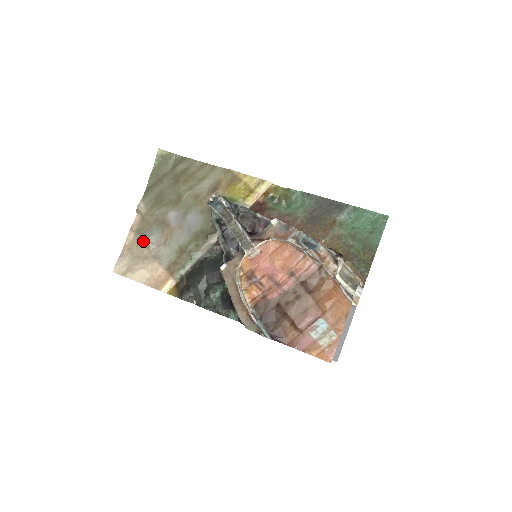
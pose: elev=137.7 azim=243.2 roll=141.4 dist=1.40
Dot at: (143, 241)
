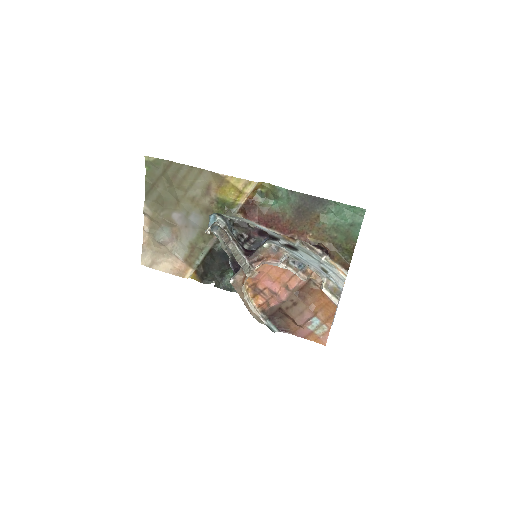
Dot at: (158, 241)
